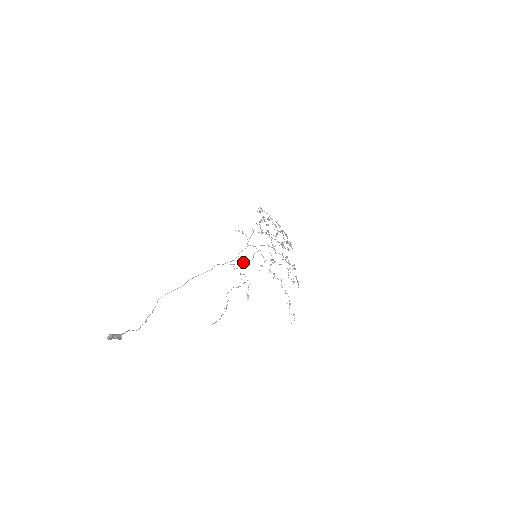
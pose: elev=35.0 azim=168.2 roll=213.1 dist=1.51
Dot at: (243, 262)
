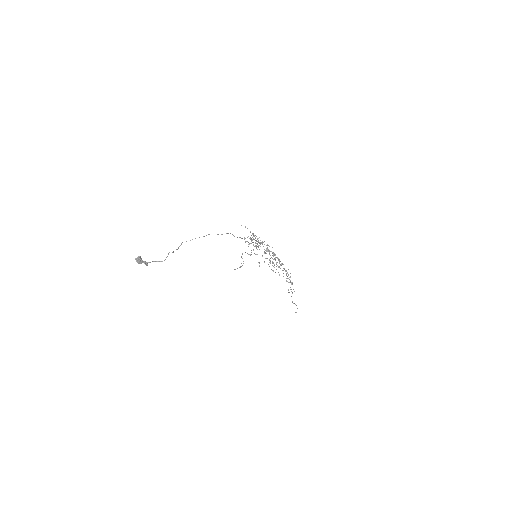
Dot at: (251, 241)
